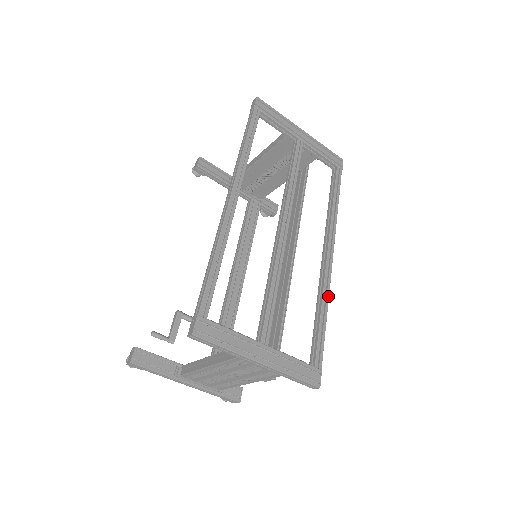
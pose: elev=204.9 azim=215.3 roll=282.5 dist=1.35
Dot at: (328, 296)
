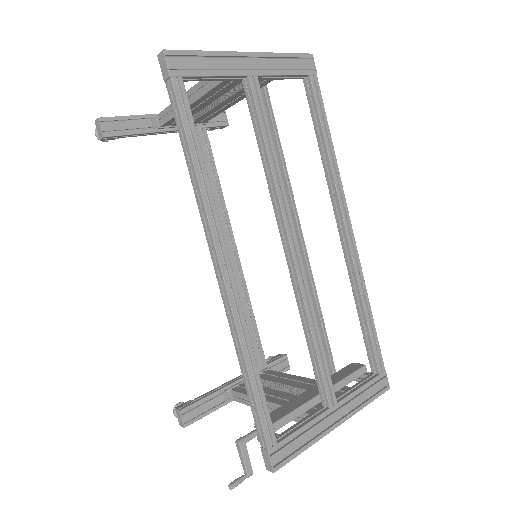
Dot at: (364, 285)
